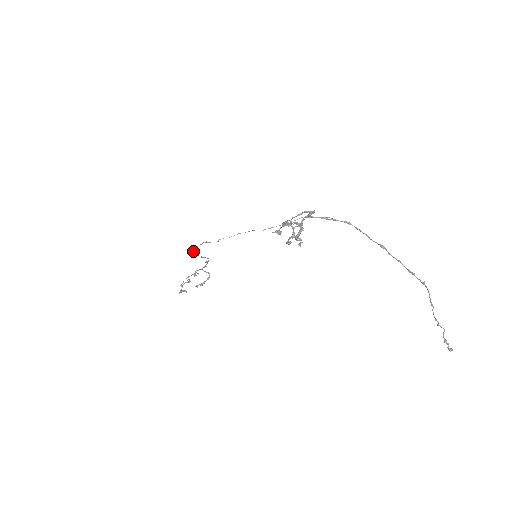
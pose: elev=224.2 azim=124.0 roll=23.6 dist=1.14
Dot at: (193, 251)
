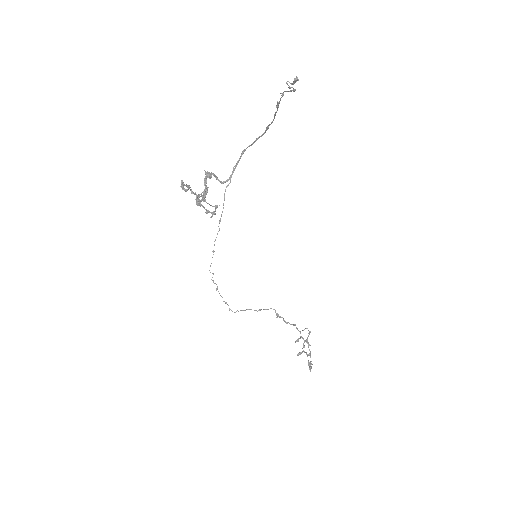
Dot at: occluded
